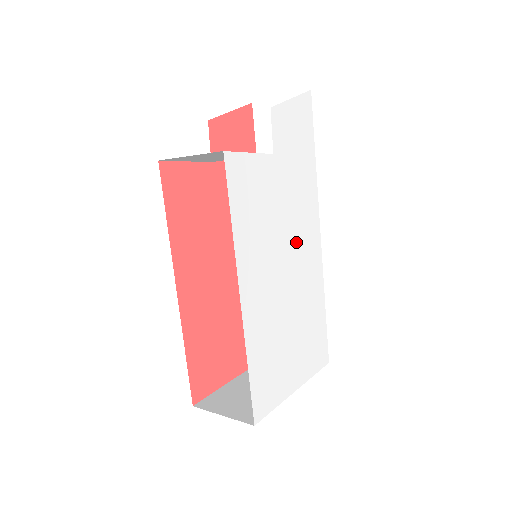
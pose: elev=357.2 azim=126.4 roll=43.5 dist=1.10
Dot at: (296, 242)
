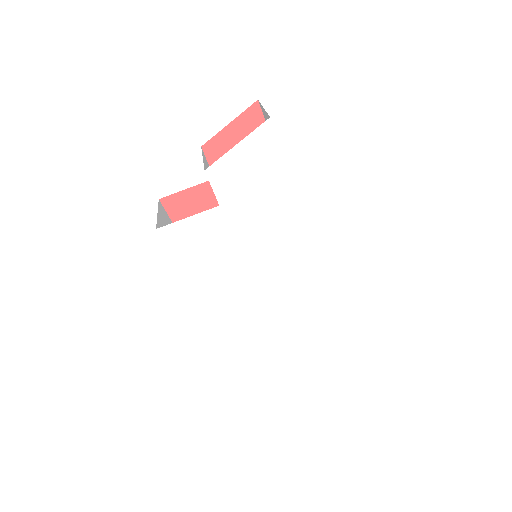
Dot at: (272, 259)
